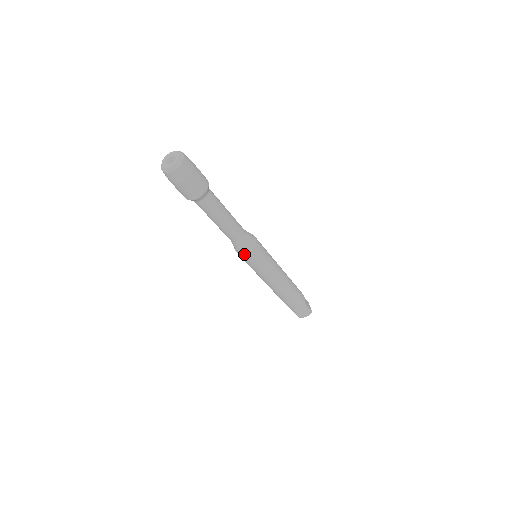
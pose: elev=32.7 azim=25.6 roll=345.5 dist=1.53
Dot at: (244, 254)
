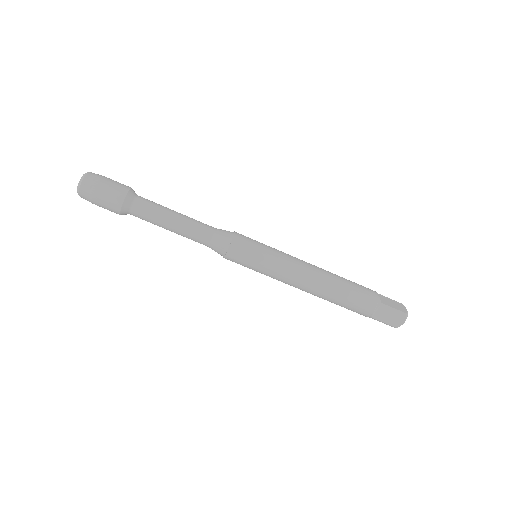
Dot at: (226, 255)
